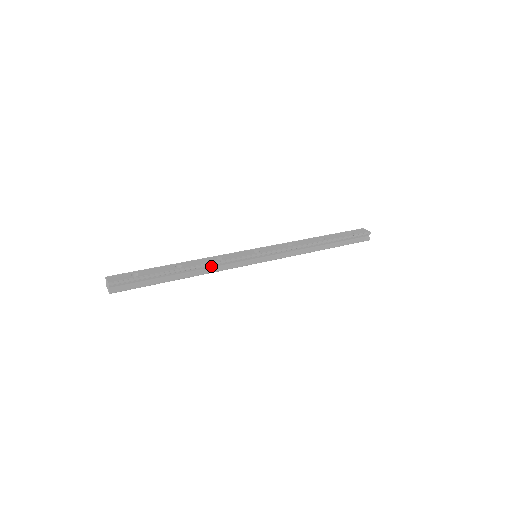
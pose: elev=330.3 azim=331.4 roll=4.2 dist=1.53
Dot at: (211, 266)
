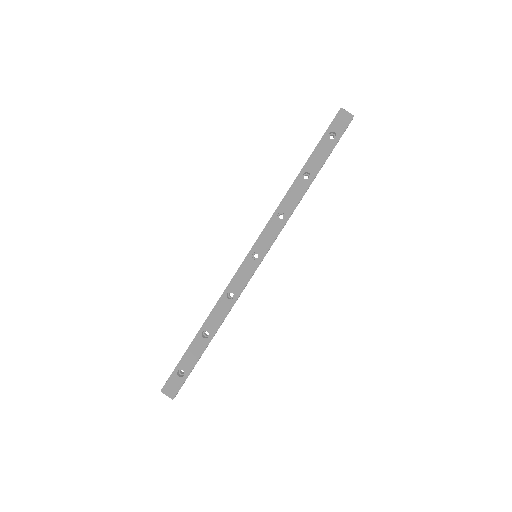
Dot at: (229, 309)
